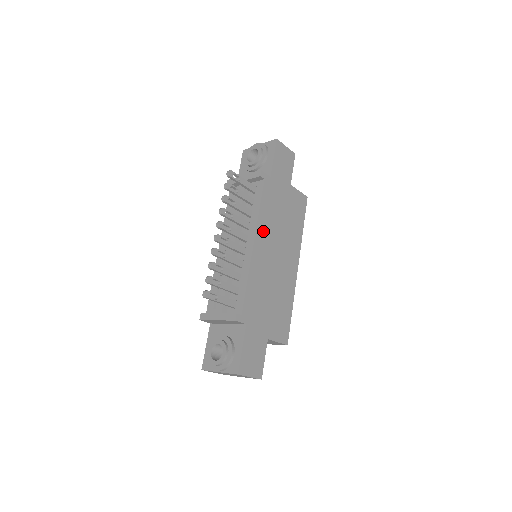
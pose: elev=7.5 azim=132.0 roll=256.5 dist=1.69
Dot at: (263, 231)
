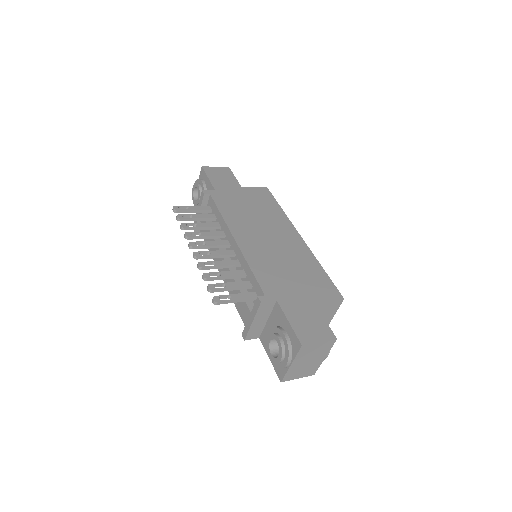
Dot at: (238, 227)
